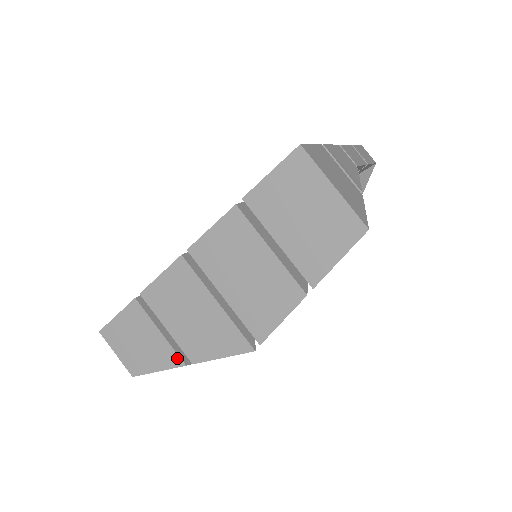
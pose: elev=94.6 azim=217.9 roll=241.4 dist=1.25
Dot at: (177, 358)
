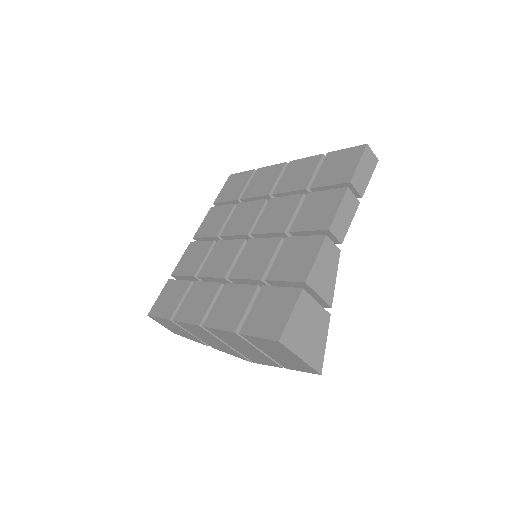
Dot at: (203, 343)
